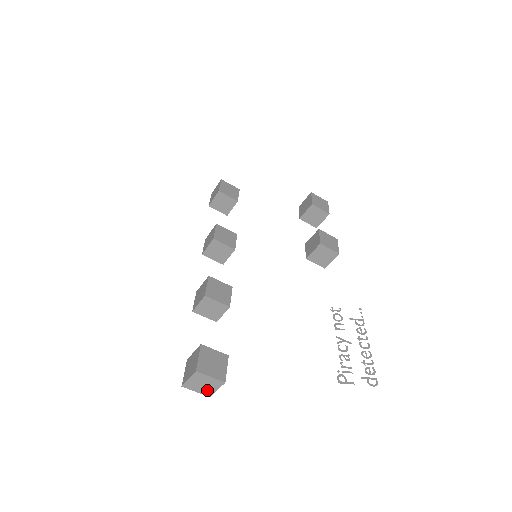
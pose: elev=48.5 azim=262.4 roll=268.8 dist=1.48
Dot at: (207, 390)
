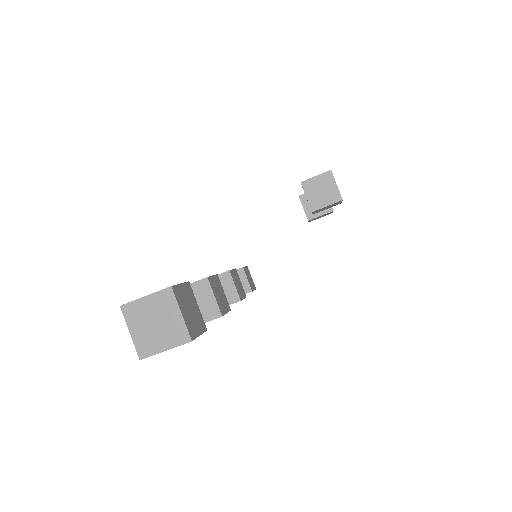
Dot at: (172, 330)
